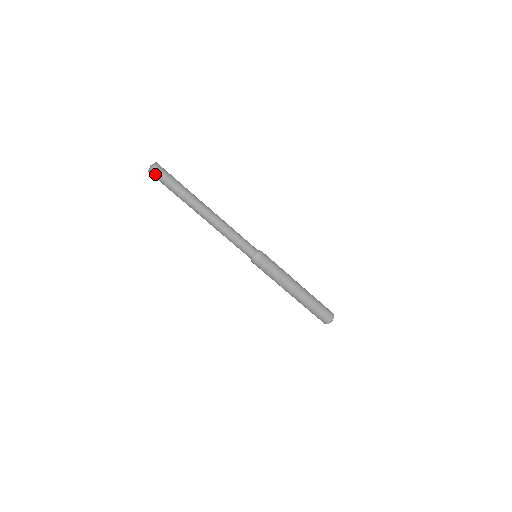
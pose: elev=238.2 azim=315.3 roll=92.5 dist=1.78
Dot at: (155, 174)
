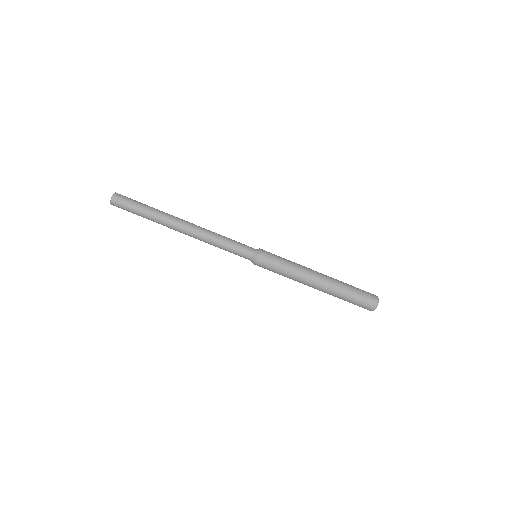
Dot at: (117, 206)
